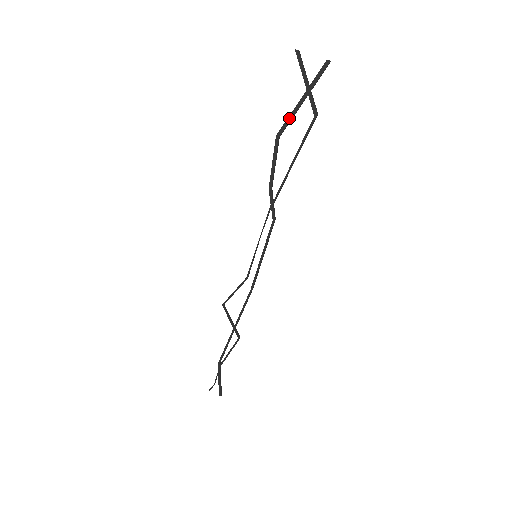
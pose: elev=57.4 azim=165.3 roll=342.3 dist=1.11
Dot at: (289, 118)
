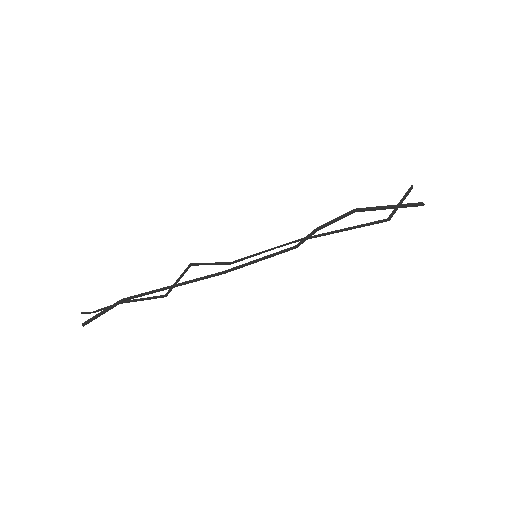
Dot at: (372, 208)
